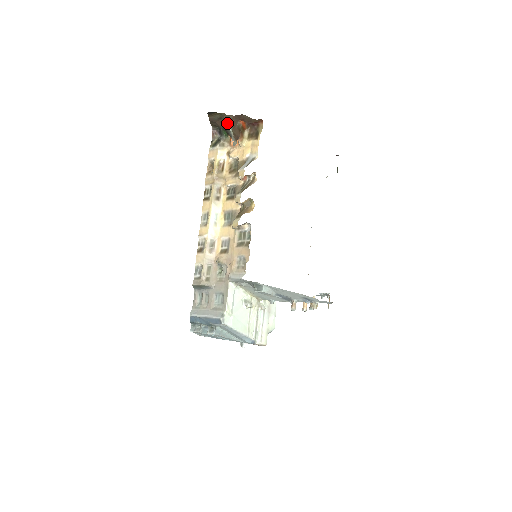
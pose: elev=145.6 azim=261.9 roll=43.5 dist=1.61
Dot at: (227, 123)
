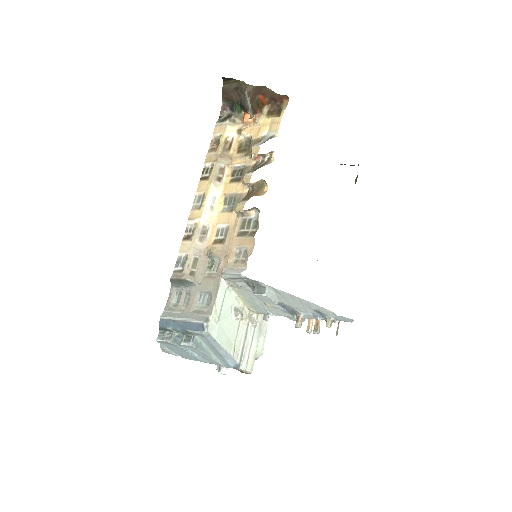
Dot at: (245, 93)
